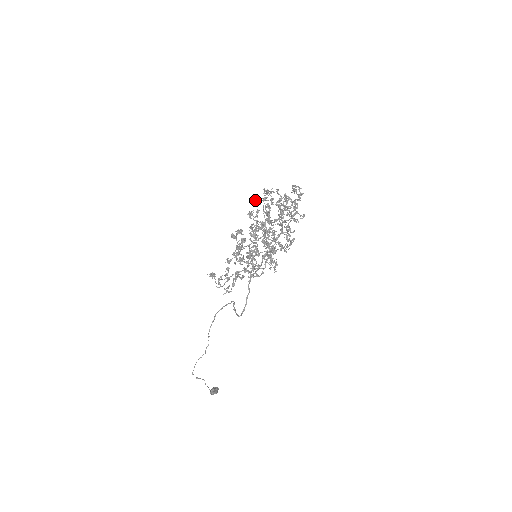
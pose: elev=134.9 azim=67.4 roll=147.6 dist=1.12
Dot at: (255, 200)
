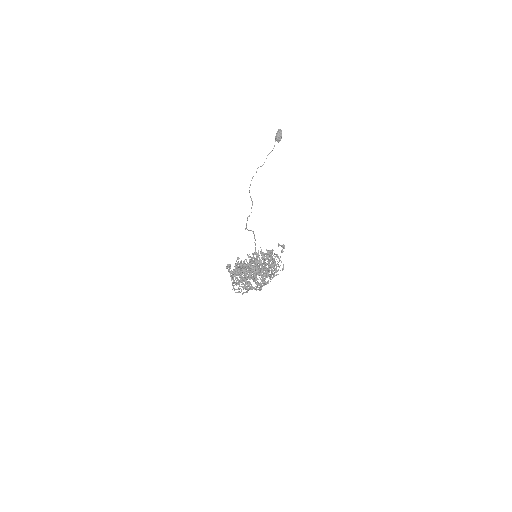
Dot at: occluded
